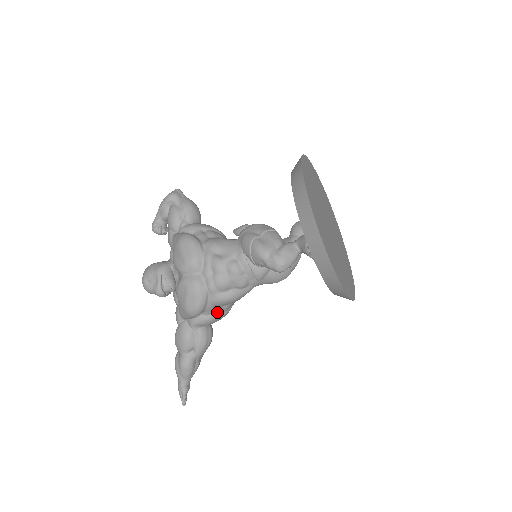
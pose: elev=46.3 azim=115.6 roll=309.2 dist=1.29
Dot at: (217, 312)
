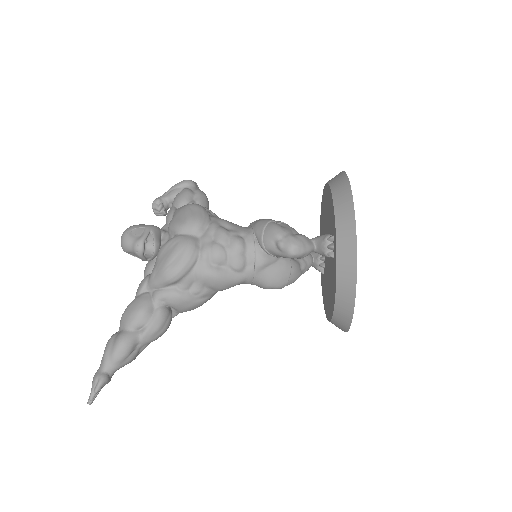
Dot at: (192, 292)
